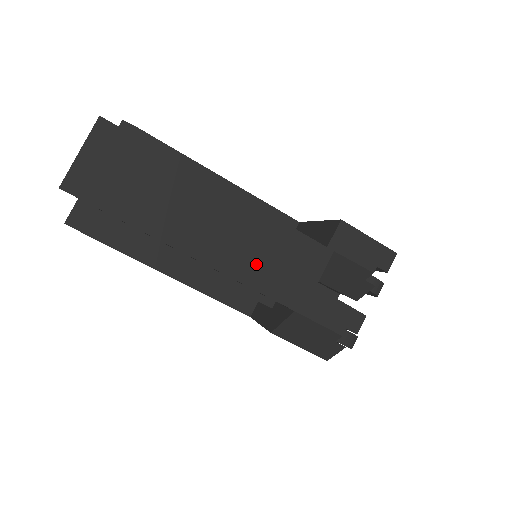
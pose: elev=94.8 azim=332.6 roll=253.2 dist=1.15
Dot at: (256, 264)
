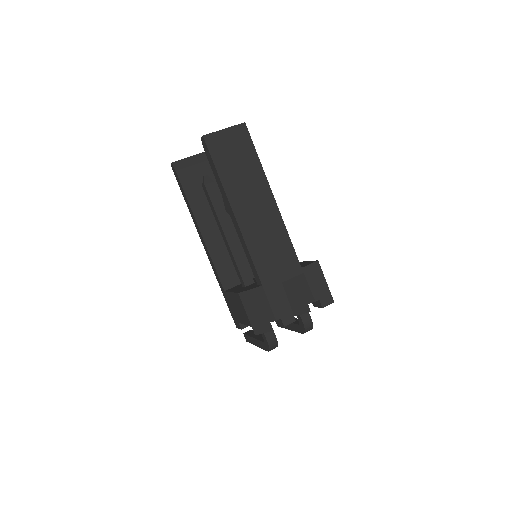
Dot at: (262, 245)
